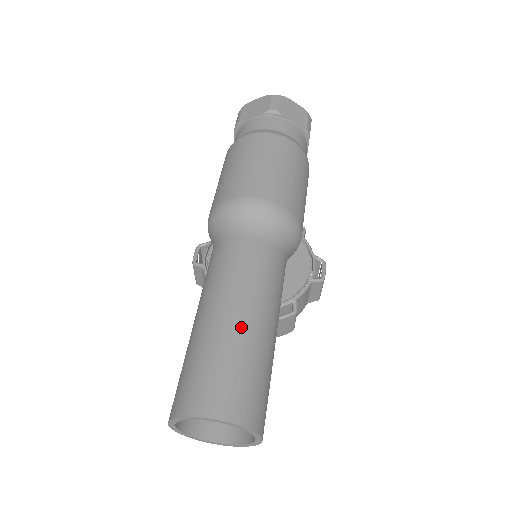
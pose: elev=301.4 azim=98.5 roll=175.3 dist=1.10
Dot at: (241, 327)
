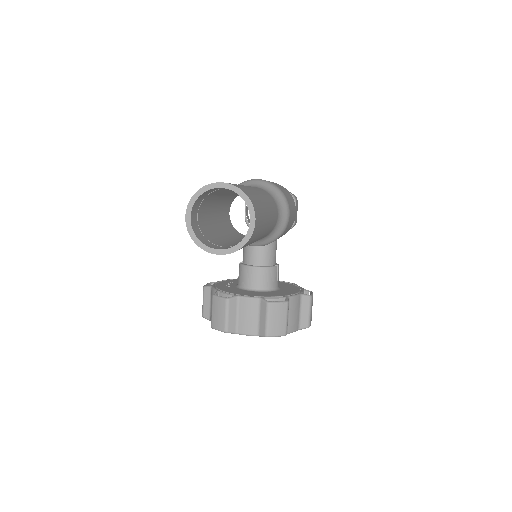
Dot at: occluded
